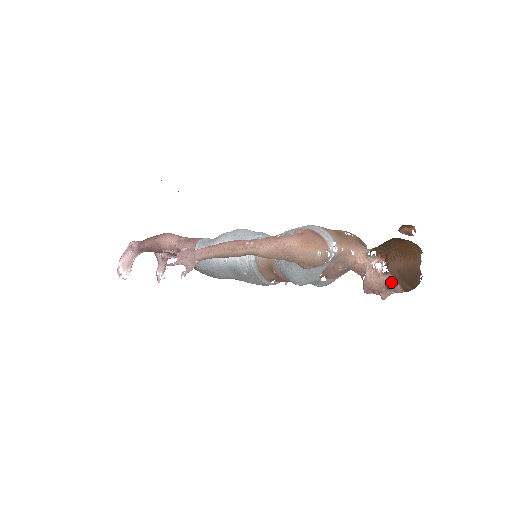
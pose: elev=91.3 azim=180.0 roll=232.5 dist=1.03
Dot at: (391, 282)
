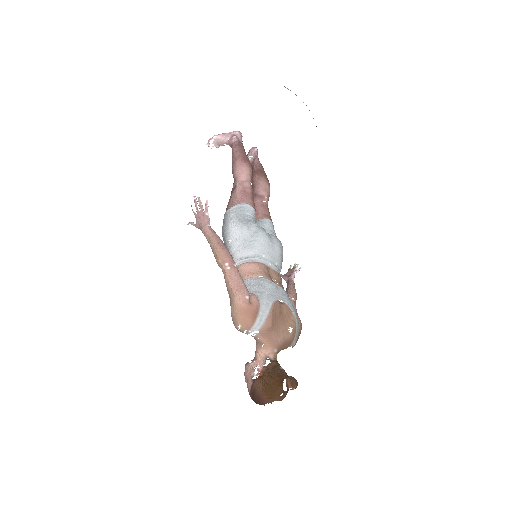
Dot at: (249, 386)
